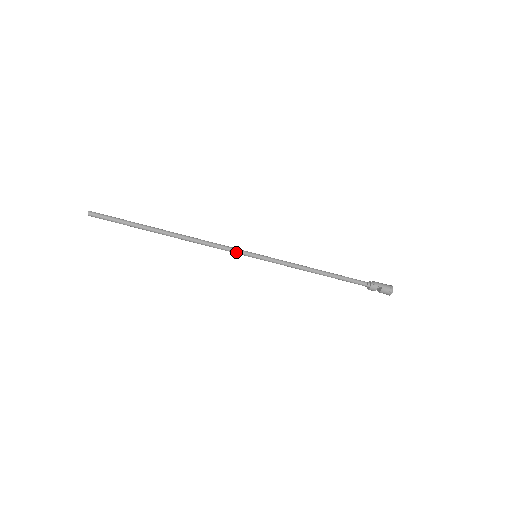
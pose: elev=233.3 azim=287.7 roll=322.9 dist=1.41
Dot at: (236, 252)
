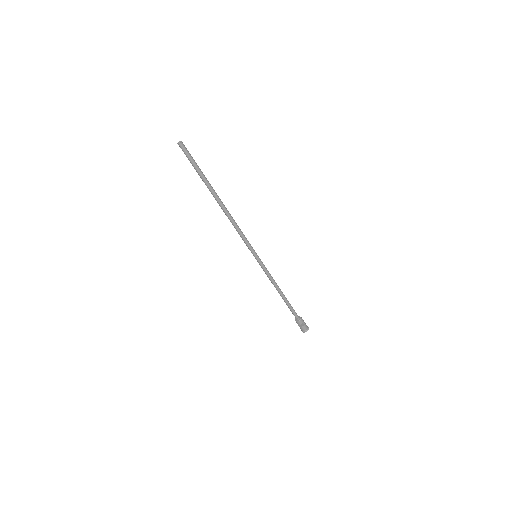
Dot at: (249, 245)
